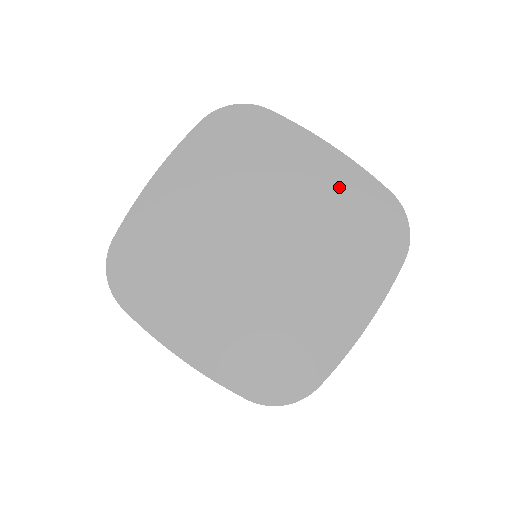
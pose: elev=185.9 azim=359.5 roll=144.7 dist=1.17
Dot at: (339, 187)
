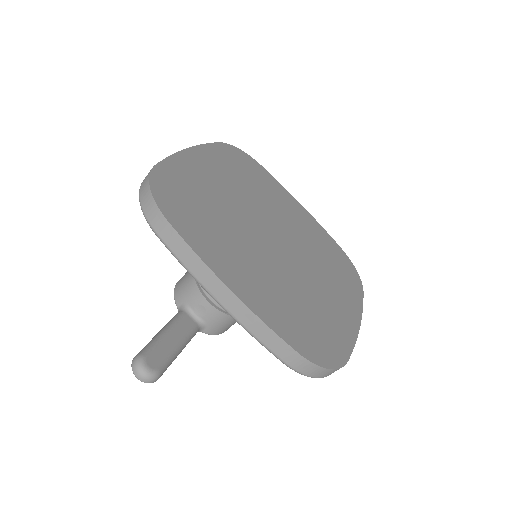
Dot at: (313, 229)
